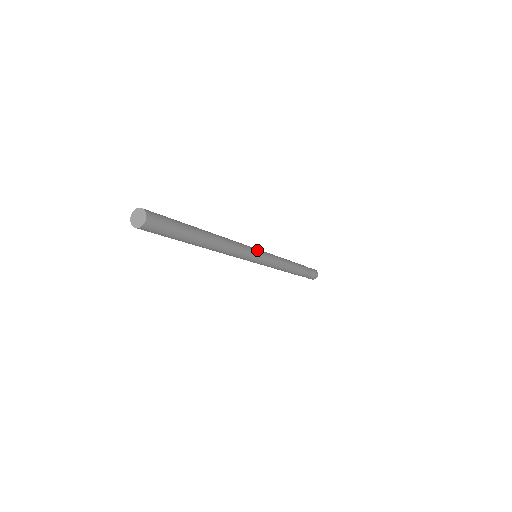
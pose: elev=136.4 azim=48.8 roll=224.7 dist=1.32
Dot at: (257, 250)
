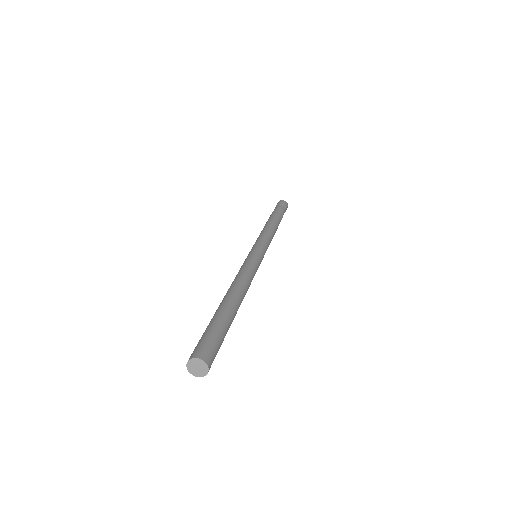
Dot at: (261, 257)
